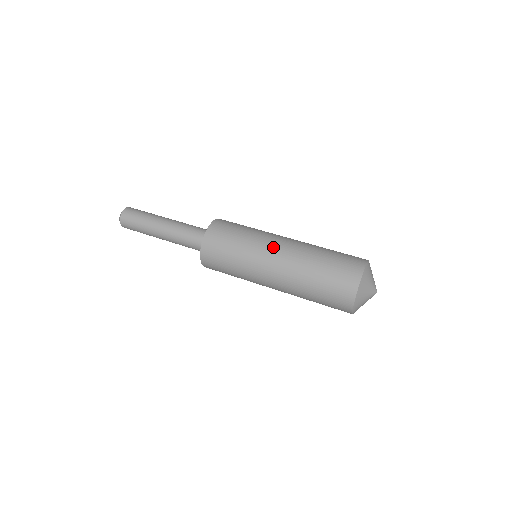
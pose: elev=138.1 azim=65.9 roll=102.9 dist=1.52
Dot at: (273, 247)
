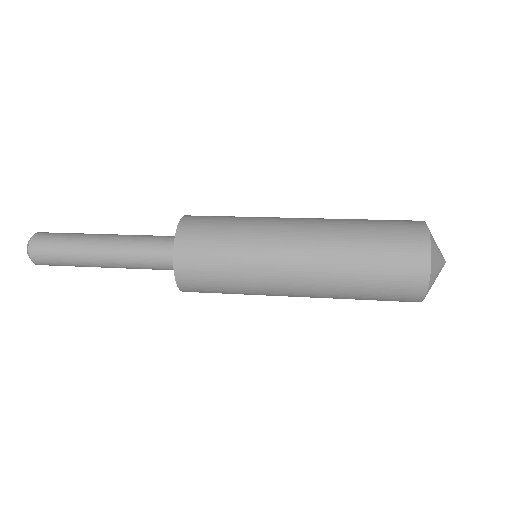
Dot at: occluded
